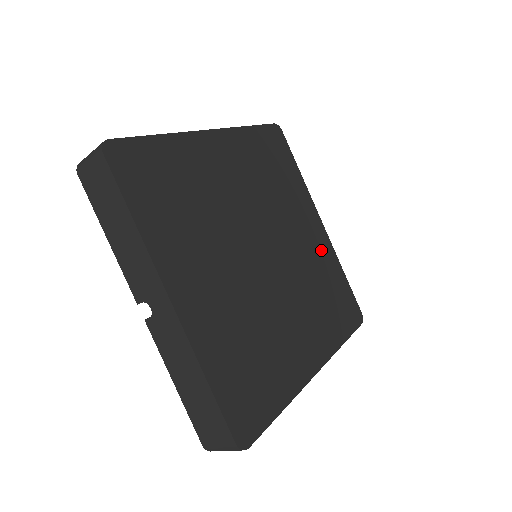
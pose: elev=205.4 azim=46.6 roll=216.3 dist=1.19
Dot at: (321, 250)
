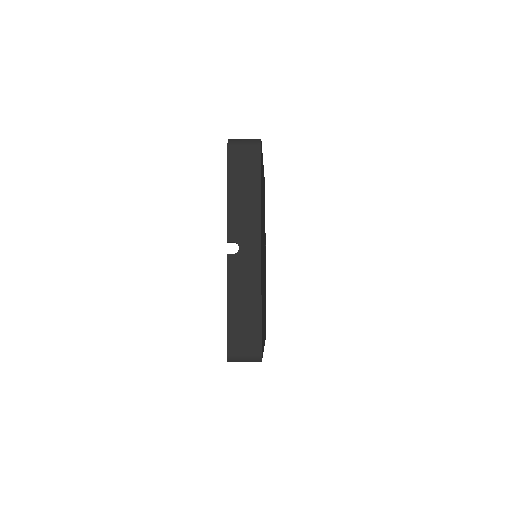
Dot at: occluded
